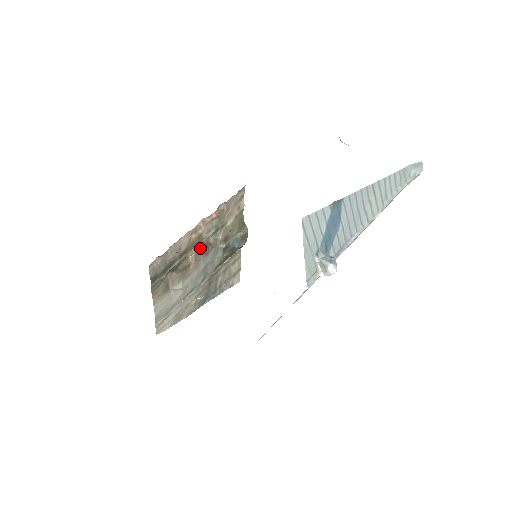
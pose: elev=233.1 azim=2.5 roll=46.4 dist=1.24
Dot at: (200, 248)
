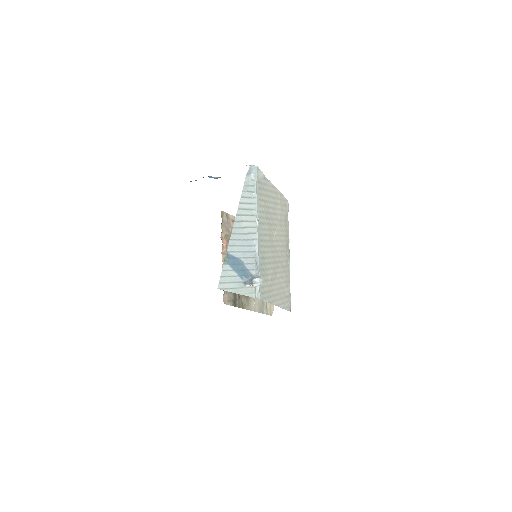
Dot at: occluded
